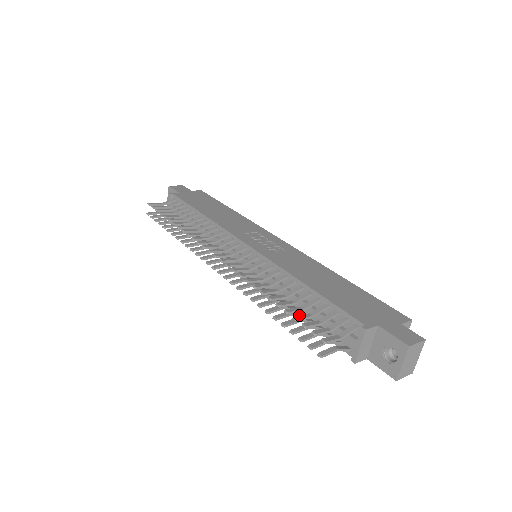
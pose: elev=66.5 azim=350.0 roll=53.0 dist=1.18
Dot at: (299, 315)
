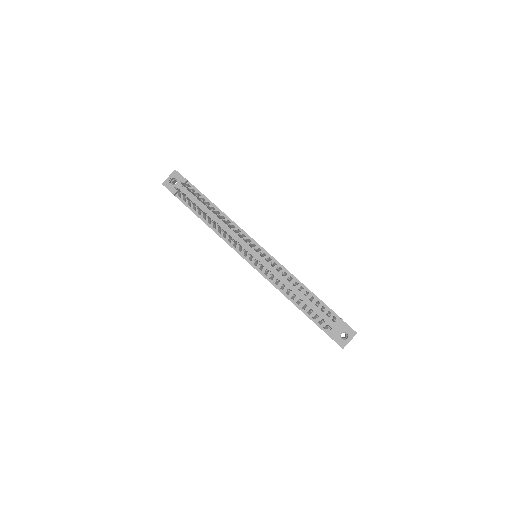
Dot at: occluded
